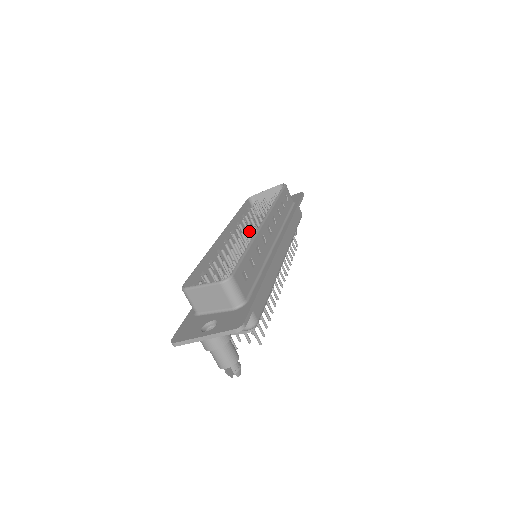
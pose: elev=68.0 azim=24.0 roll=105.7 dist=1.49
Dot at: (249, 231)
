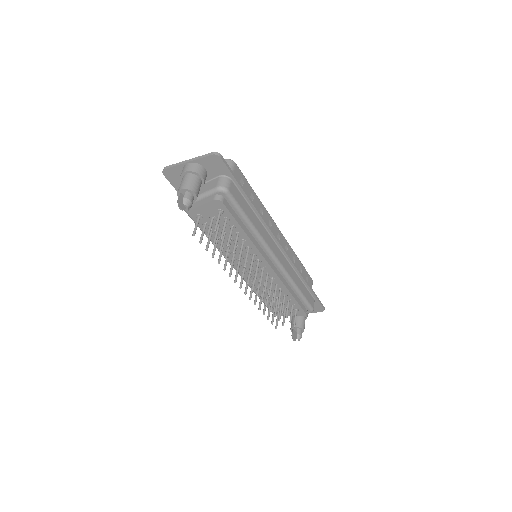
Dot at: occluded
